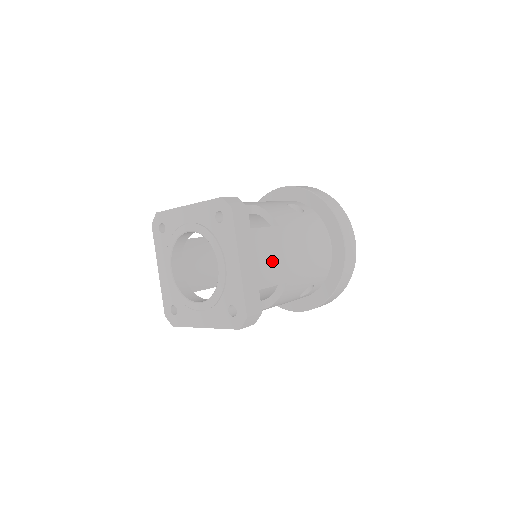
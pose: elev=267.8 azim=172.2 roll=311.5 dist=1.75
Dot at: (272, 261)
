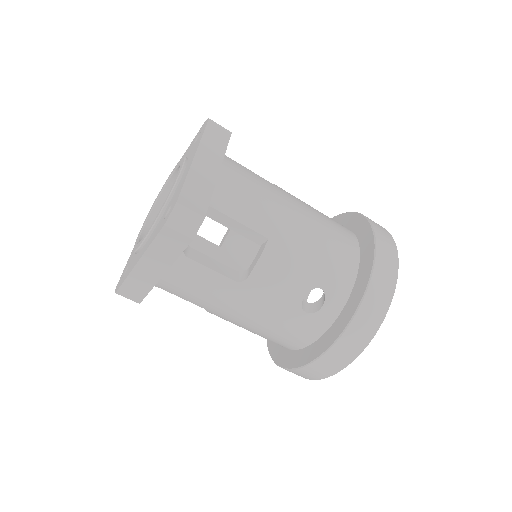
Dot at: (247, 192)
